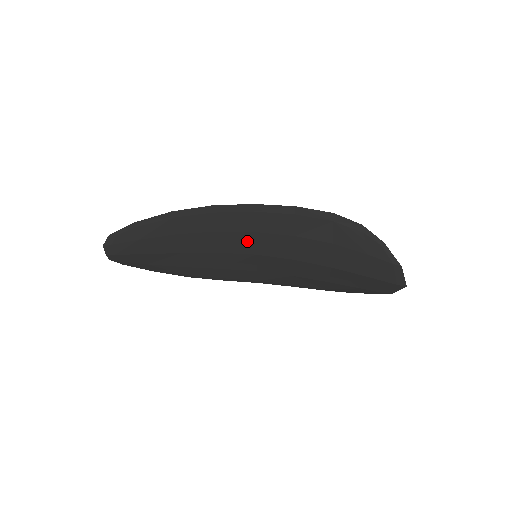
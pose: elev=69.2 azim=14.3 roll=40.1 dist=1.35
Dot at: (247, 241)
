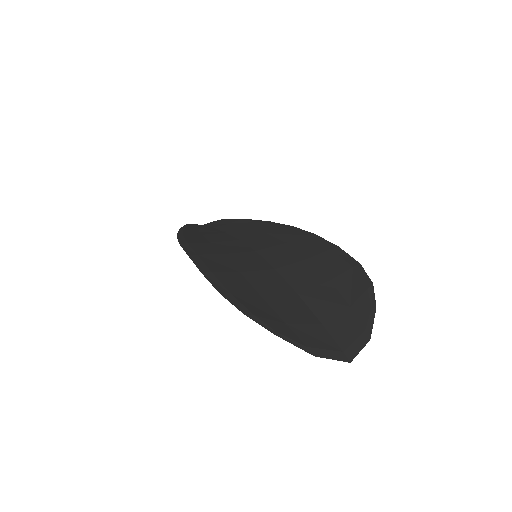
Dot at: occluded
